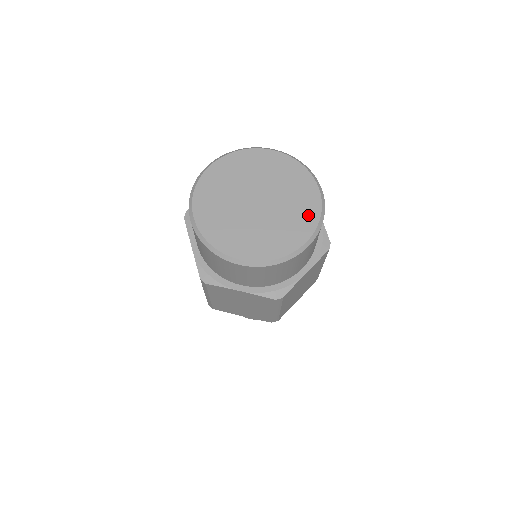
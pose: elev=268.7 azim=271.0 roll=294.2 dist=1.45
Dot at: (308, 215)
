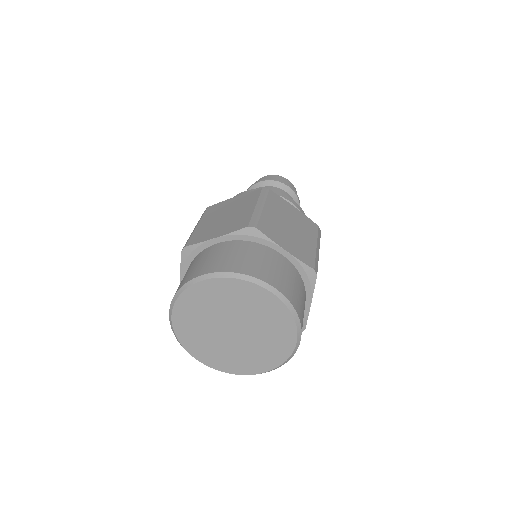
Dot at: (273, 358)
